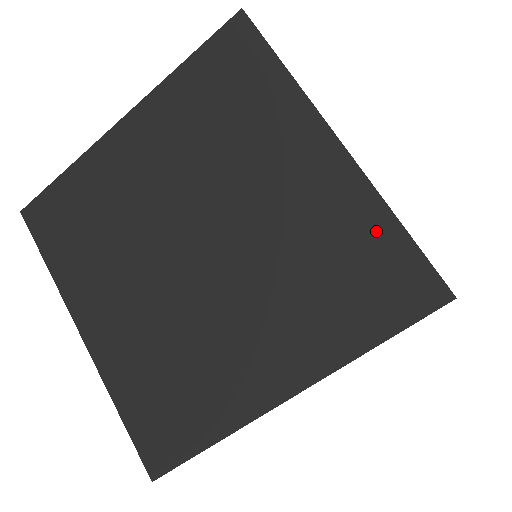
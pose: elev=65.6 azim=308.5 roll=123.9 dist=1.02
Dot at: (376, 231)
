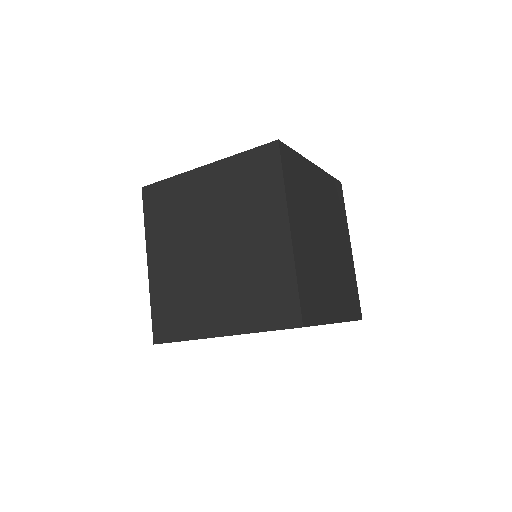
Dot at: (286, 281)
